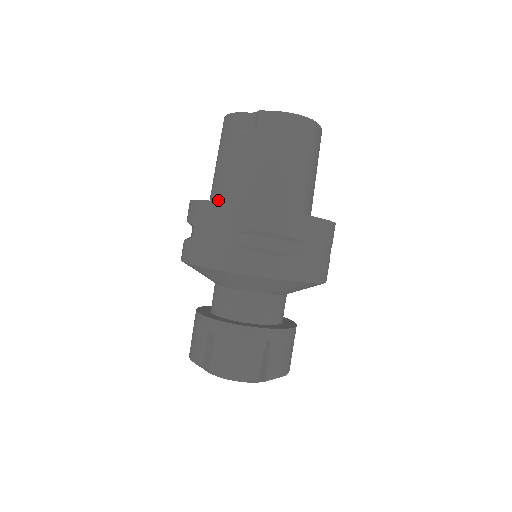
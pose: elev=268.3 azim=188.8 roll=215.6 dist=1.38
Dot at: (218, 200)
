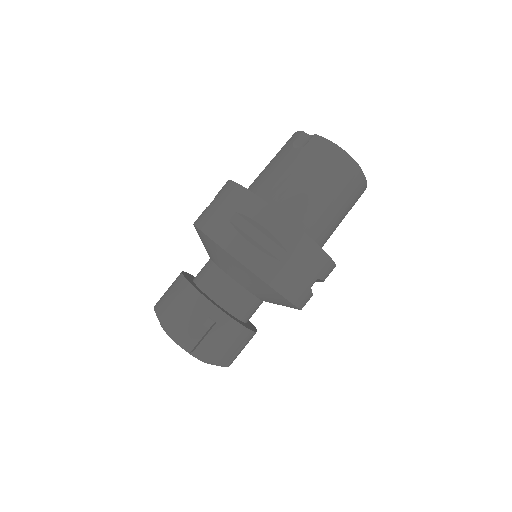
Dot at: occluded
